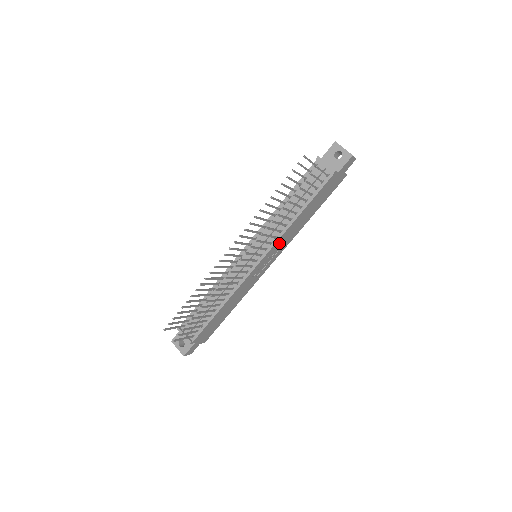
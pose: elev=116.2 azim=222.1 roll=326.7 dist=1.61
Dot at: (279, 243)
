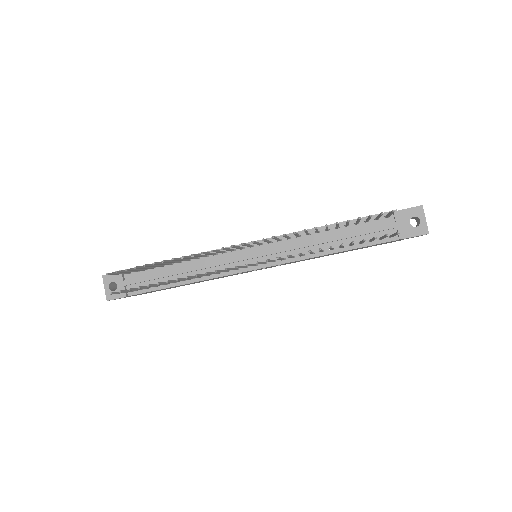
Dot at: occluded
